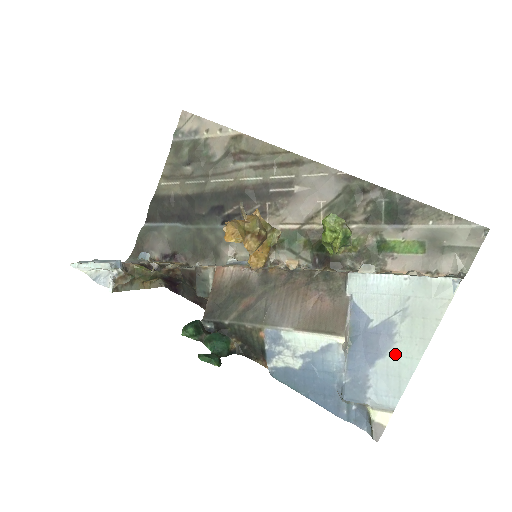
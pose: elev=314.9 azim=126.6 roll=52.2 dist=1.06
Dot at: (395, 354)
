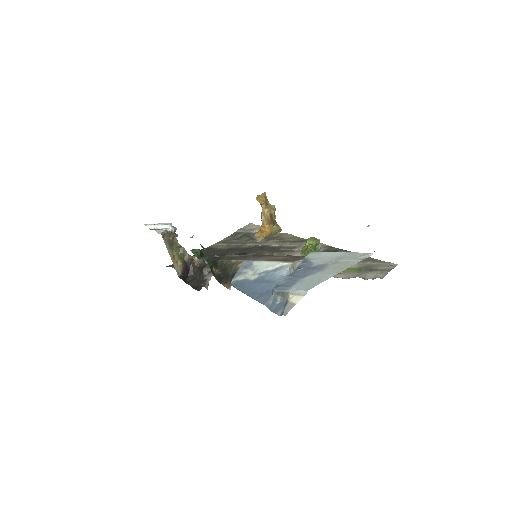
Dot at: (321, 273)
